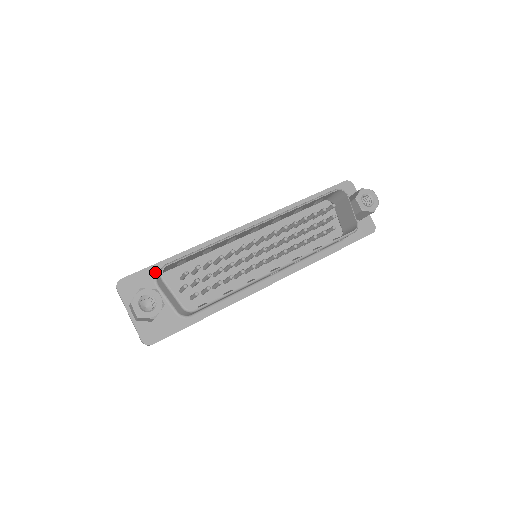
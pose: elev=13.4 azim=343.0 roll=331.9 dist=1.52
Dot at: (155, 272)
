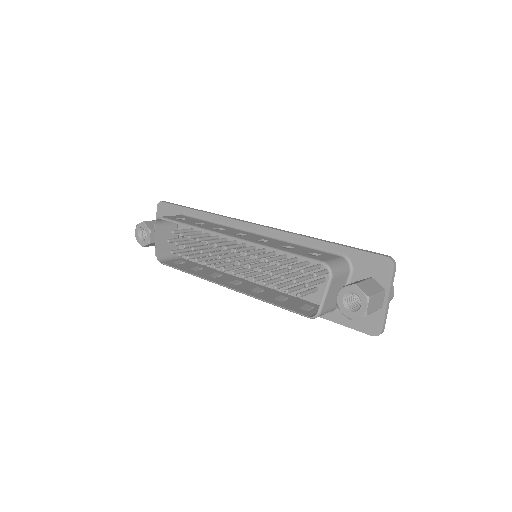
Dot at: (179, 212)
